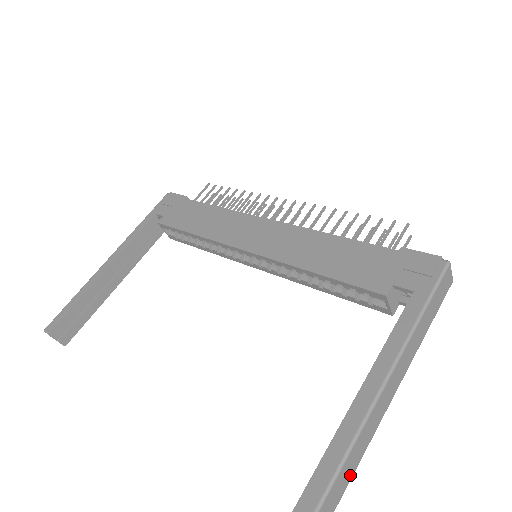
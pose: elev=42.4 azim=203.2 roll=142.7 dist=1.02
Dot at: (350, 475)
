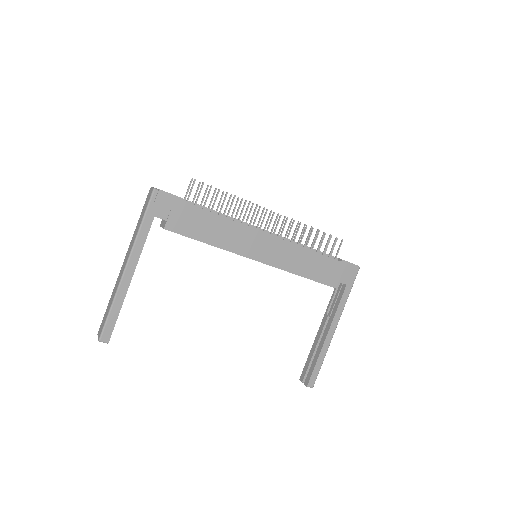
Dot at: occluded
